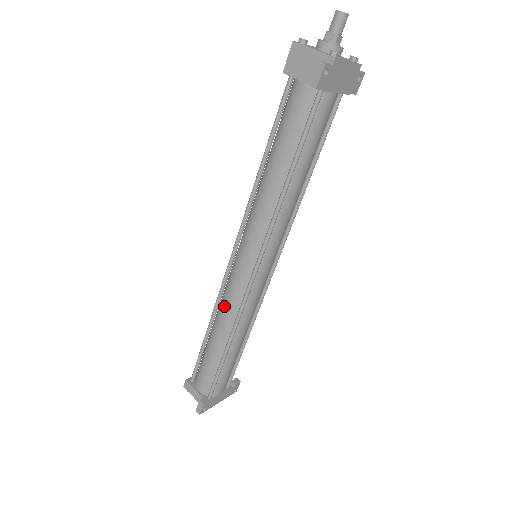
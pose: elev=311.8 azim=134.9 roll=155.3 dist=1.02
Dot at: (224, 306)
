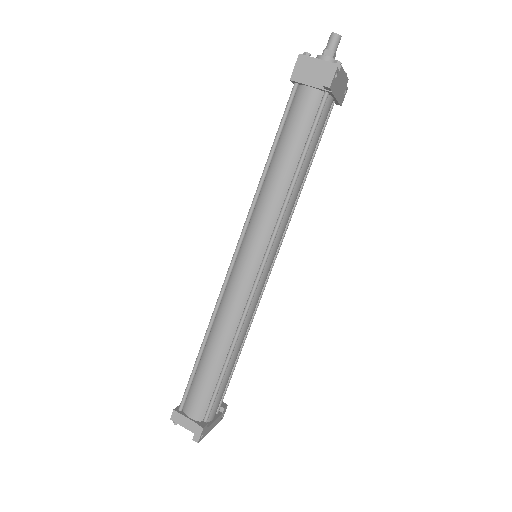
Dot at: (225, 311)
